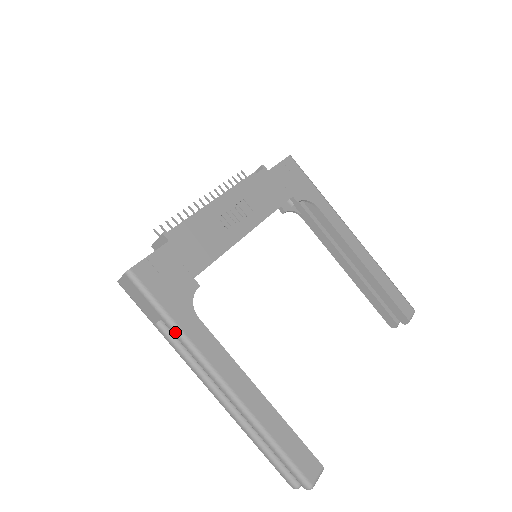
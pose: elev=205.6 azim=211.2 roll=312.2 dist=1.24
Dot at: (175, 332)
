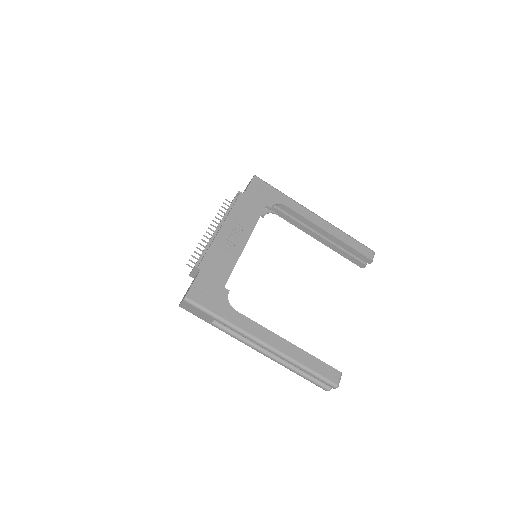
Dot at: (225, 324)
